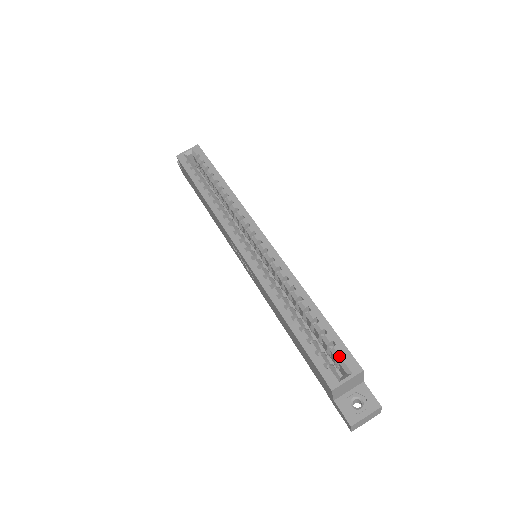
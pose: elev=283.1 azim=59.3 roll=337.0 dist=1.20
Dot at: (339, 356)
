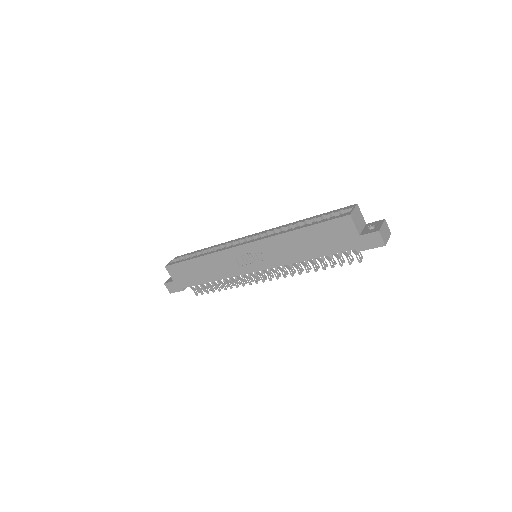
Dot at: occluded
